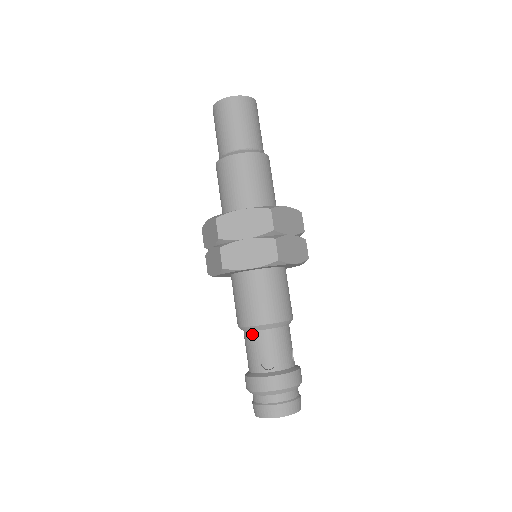
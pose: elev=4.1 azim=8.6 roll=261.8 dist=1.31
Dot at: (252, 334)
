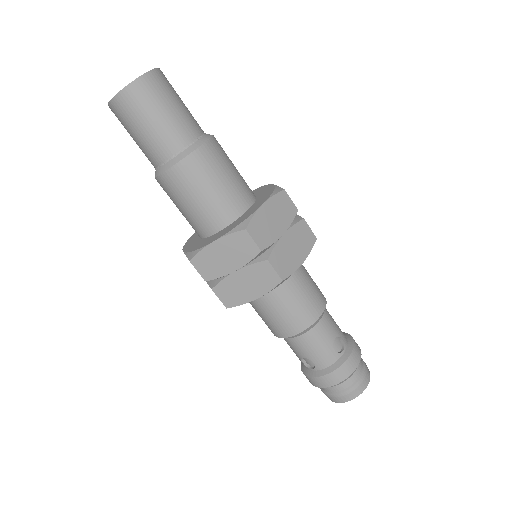
Dot at: (313, 331)
